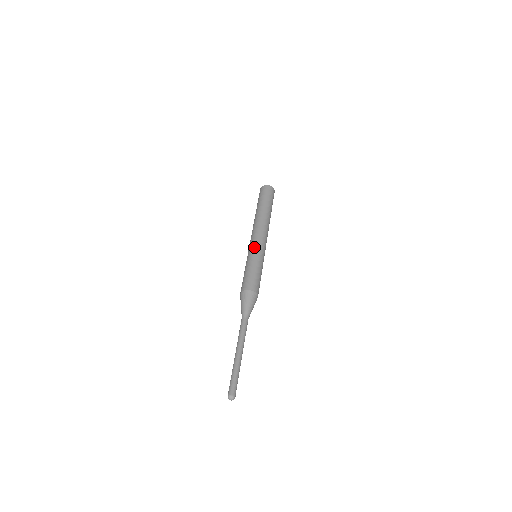
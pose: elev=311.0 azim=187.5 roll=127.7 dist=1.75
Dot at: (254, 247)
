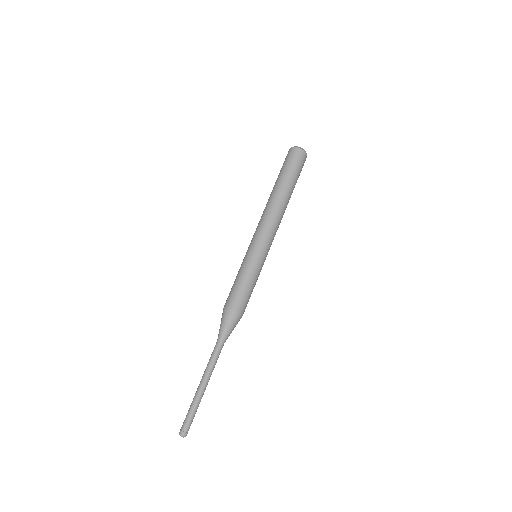
Dot at: (264, 251)
